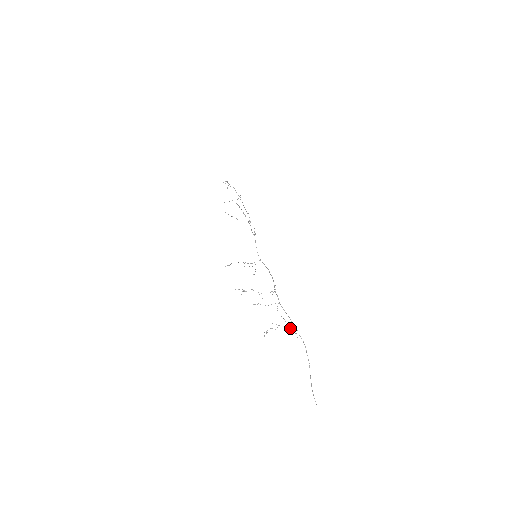
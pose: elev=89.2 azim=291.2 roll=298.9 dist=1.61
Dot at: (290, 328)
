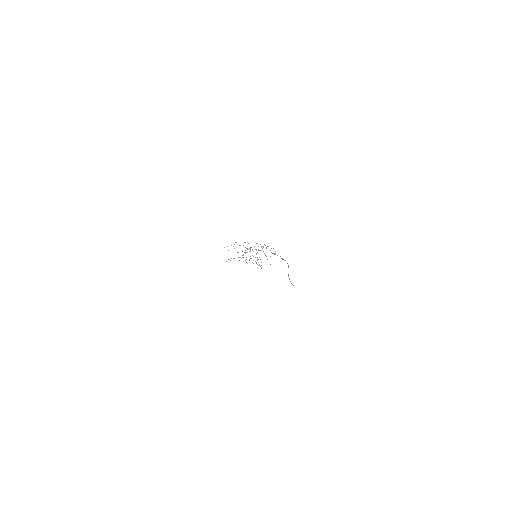
Dot at: occluded
